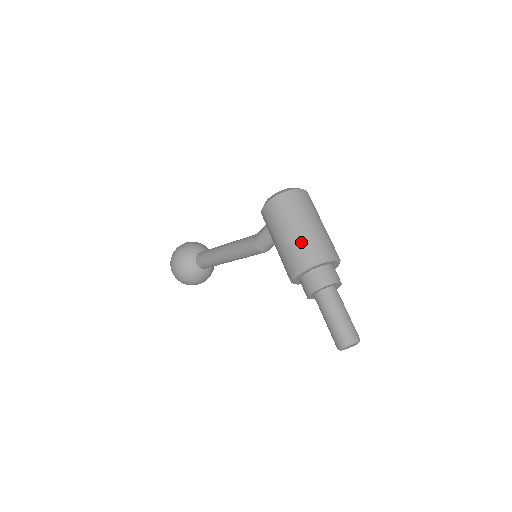
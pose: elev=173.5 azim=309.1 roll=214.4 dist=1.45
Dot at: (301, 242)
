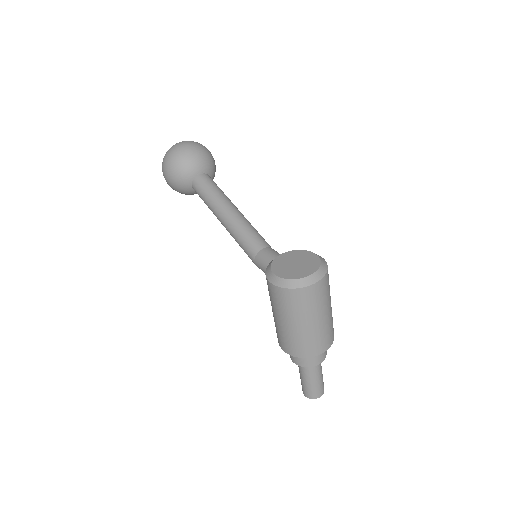
Dot at: (296, 338)
